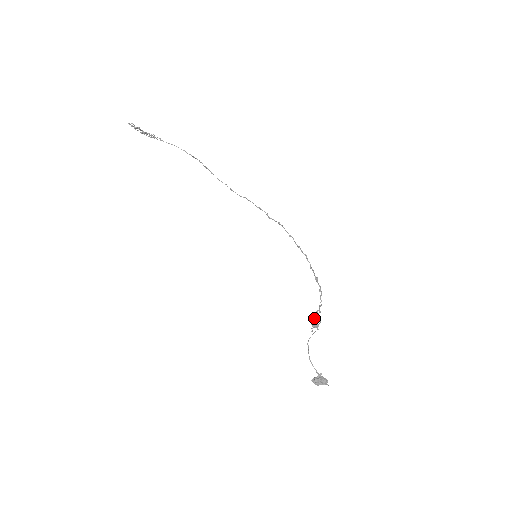
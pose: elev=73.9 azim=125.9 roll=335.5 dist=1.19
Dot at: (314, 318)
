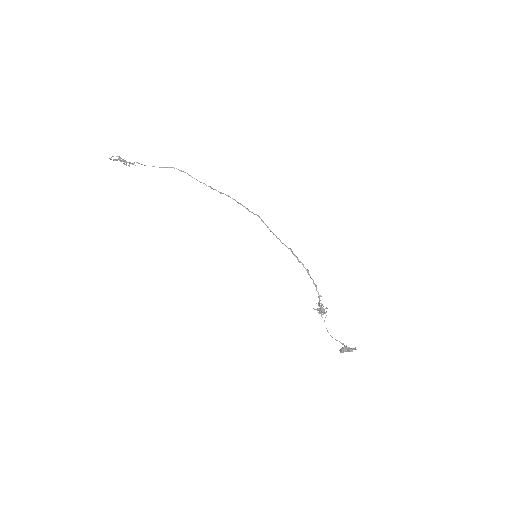
Dot at: occluded
